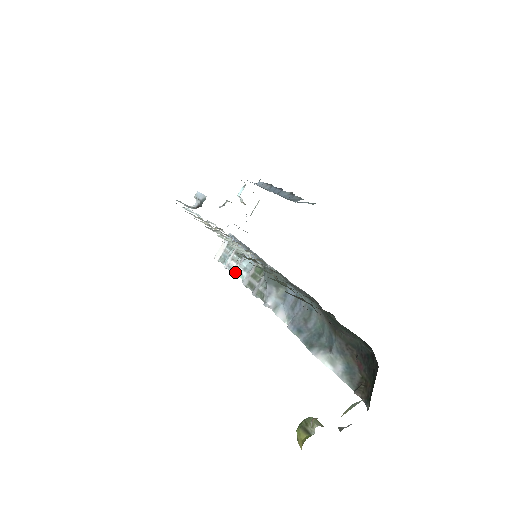
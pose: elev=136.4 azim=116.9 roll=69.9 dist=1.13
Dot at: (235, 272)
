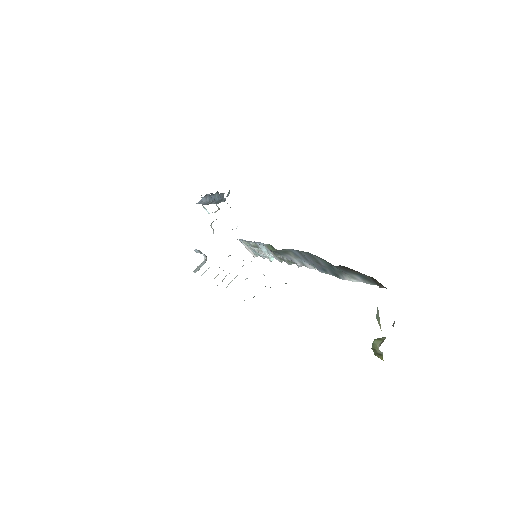
Dot at: (268, 258)
